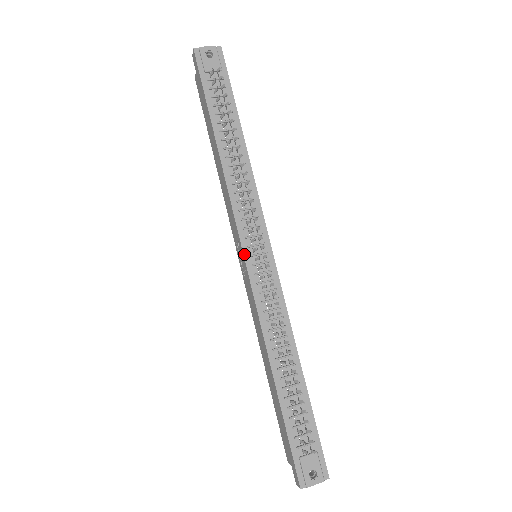
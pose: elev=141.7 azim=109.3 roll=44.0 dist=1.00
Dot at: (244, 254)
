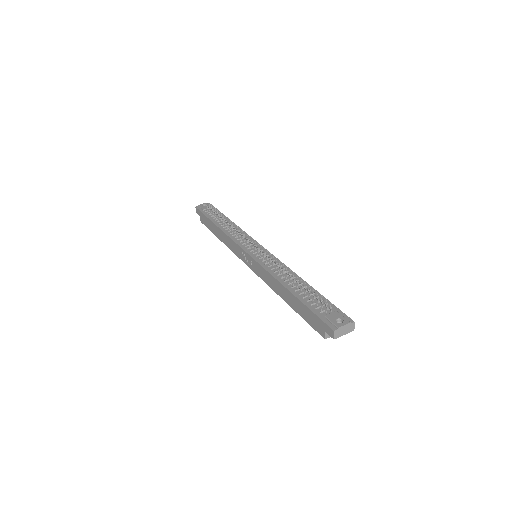
Dot at: (246, 252)
